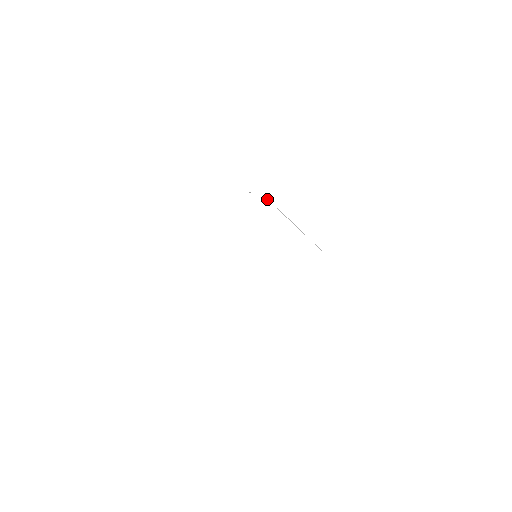
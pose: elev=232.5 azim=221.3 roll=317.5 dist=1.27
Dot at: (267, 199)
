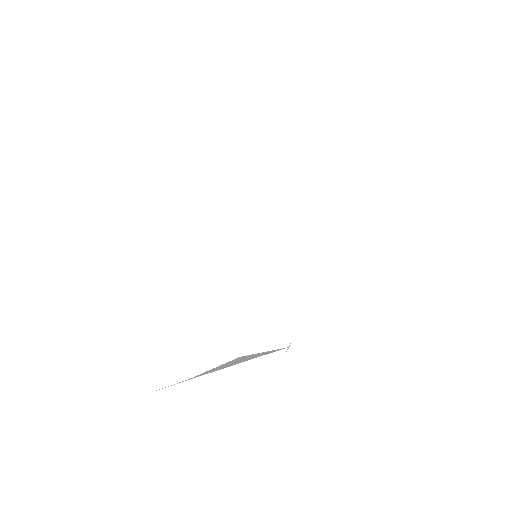
Dot at: occluded
